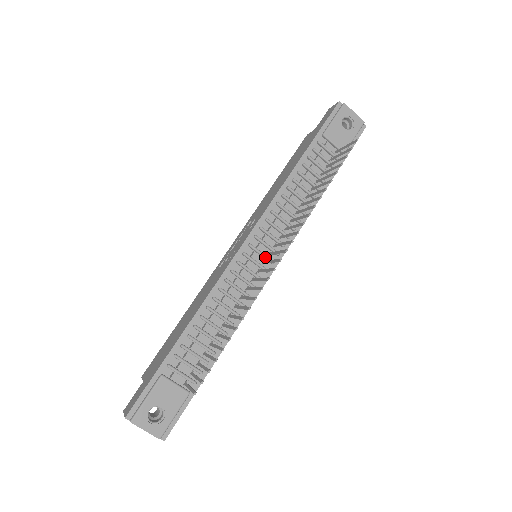
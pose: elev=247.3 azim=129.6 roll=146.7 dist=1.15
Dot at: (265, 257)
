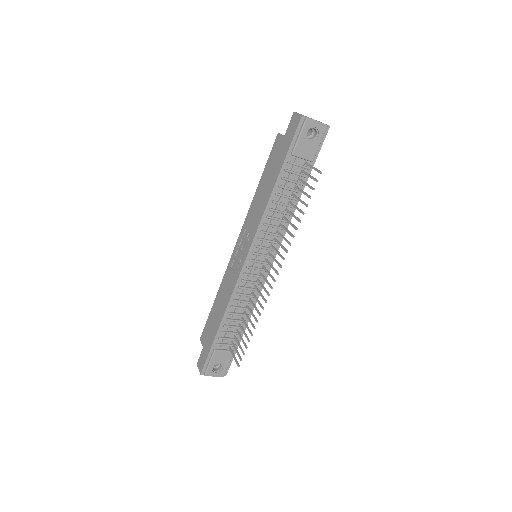
Dot at: (263, 263)
